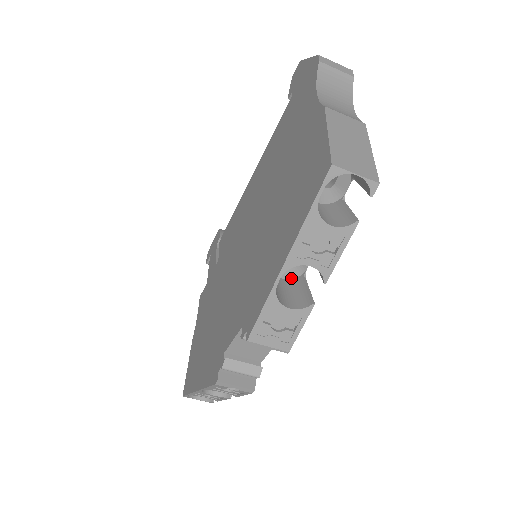
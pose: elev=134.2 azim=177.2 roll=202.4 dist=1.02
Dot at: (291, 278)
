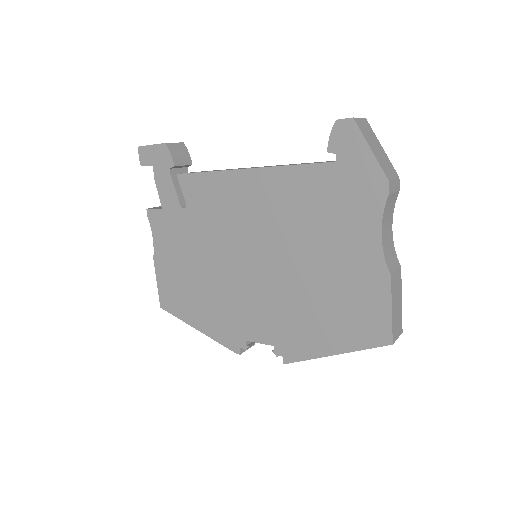
Dot at: occluded
